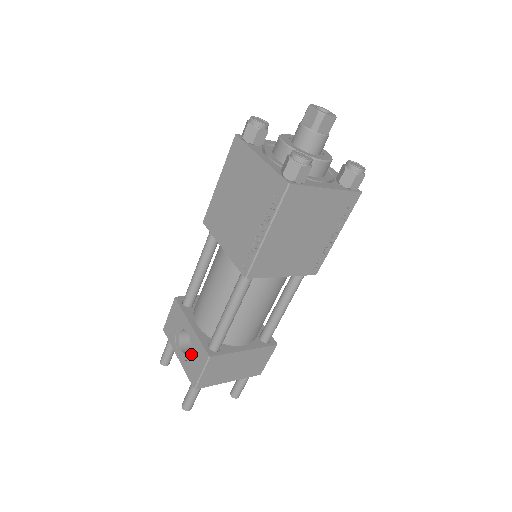
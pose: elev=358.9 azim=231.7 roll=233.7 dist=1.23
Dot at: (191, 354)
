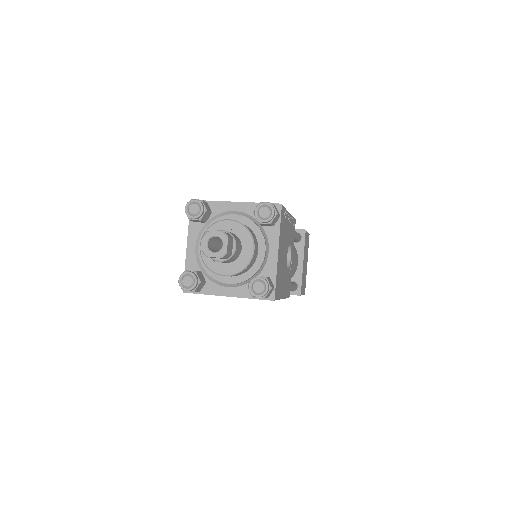
Dot at: occluded
